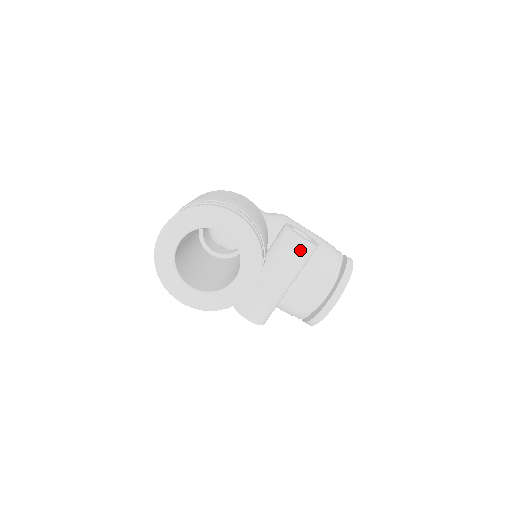
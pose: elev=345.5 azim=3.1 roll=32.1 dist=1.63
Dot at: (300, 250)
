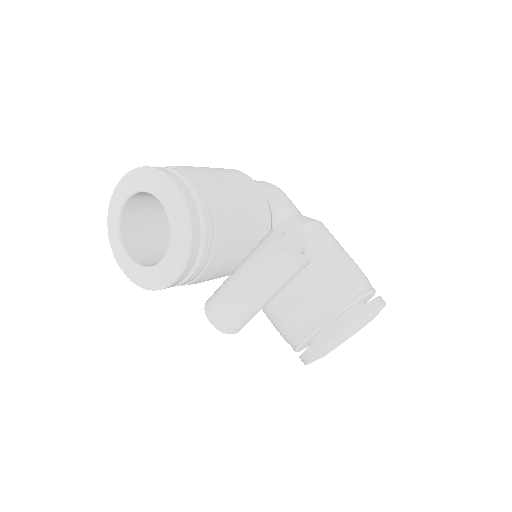
Dot at: (274, 259)
